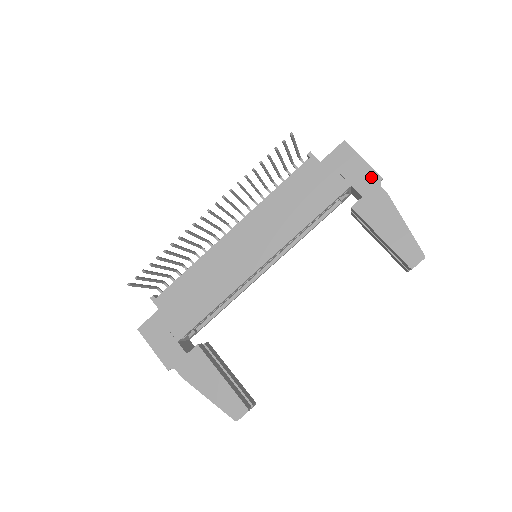
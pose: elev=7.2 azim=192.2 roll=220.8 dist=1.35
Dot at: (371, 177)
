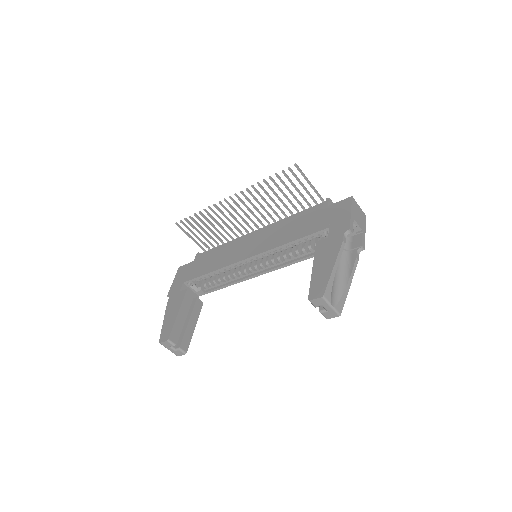
Dot at: (344, 226)
